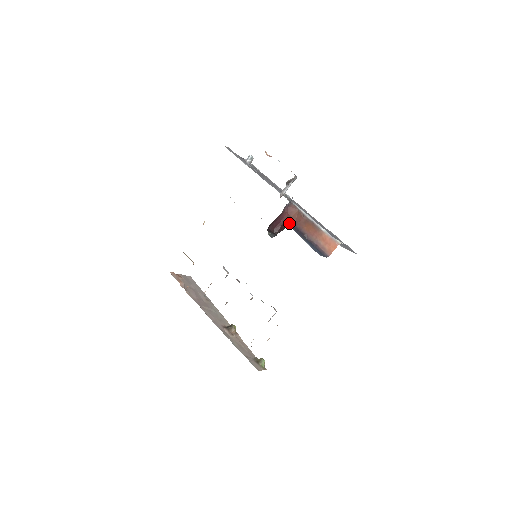
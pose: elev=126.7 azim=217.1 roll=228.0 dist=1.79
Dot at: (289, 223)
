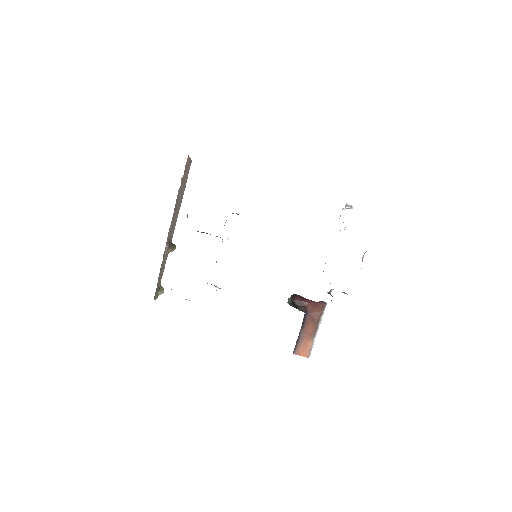
Dot at: (307, 308)
